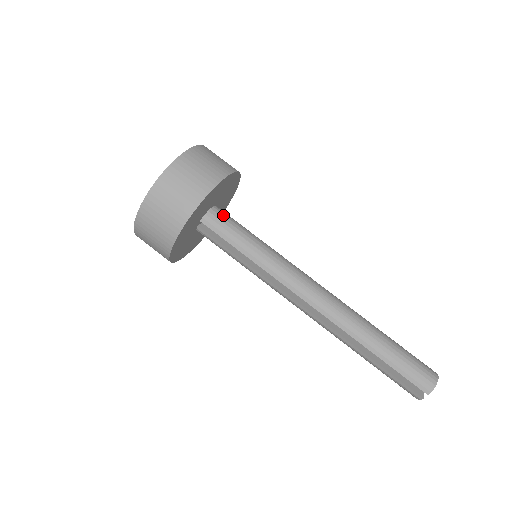
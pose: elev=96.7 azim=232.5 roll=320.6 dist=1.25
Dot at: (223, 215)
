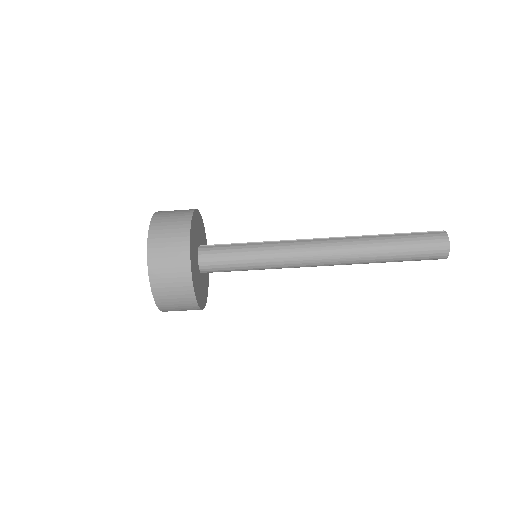
Dot at: (210, 263)
